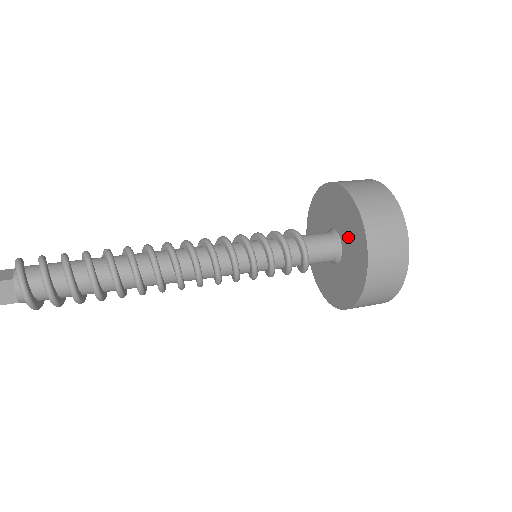
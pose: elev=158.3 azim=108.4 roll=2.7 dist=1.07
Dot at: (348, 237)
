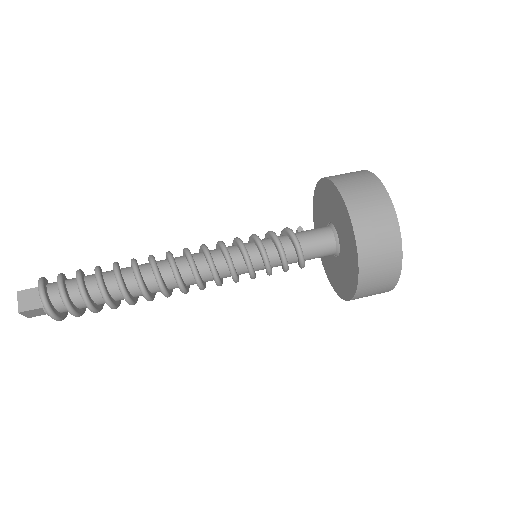
Dot at: (345, 257)
